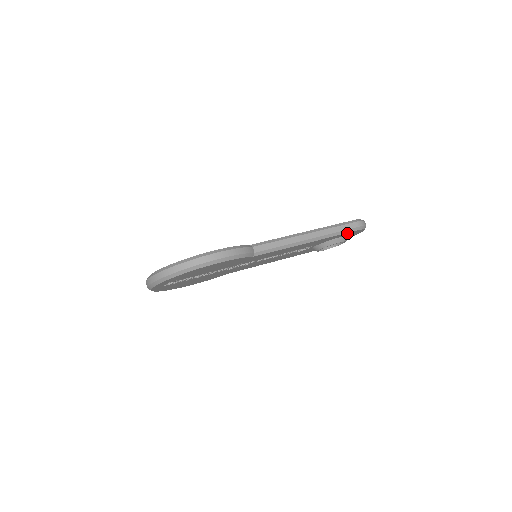
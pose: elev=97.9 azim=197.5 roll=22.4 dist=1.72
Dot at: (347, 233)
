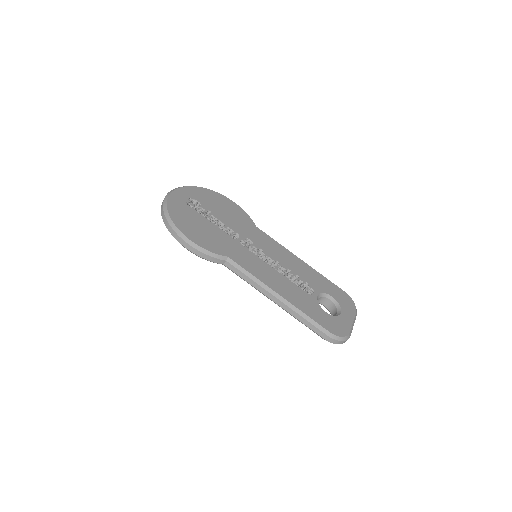
Dot at: occluded
